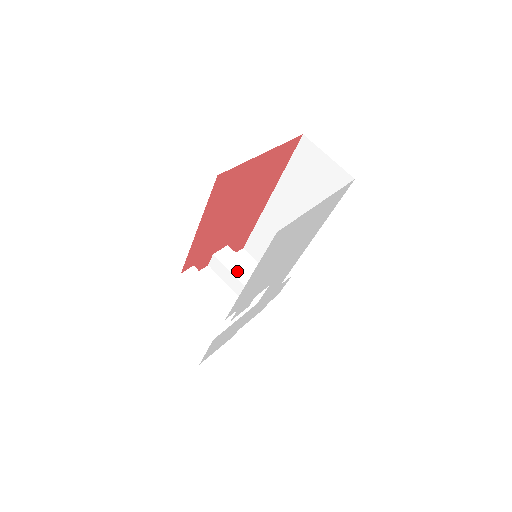
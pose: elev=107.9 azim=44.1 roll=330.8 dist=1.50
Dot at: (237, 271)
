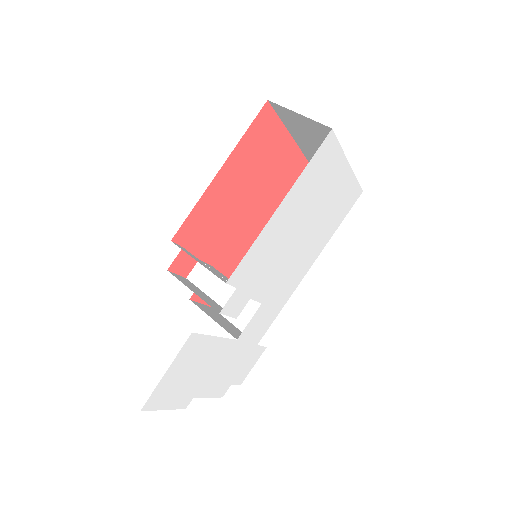
Dot at: (226, 279)
